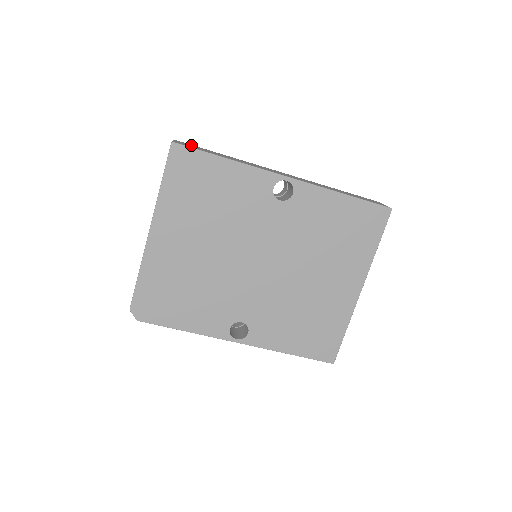
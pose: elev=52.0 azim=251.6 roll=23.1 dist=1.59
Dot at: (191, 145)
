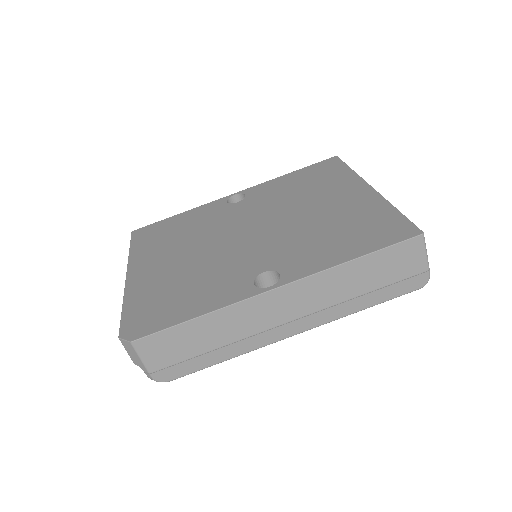
Dot at: occluded
